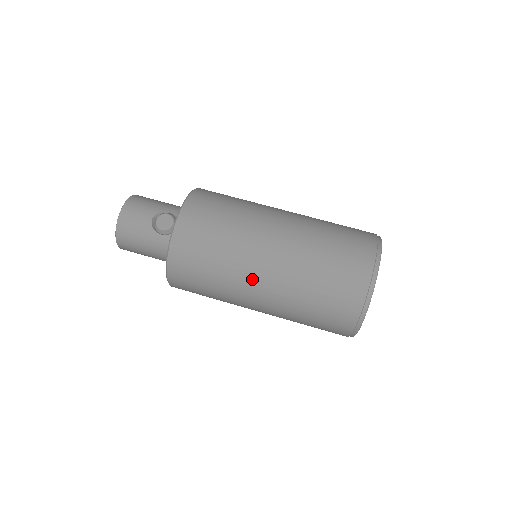
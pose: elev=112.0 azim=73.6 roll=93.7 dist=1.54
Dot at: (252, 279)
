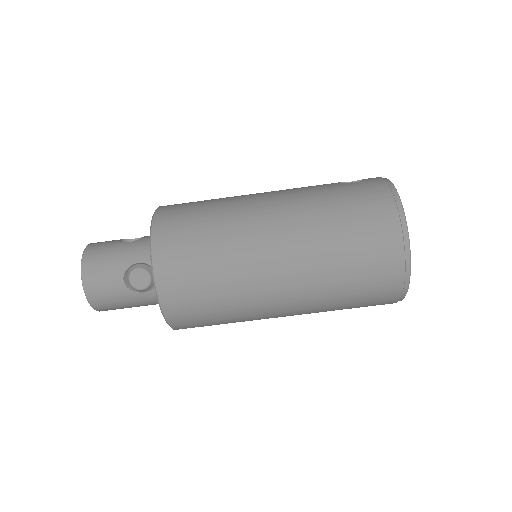
Dot at: (270, 308)
